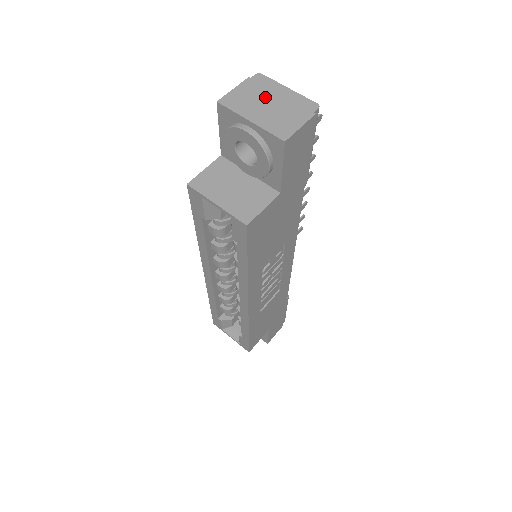
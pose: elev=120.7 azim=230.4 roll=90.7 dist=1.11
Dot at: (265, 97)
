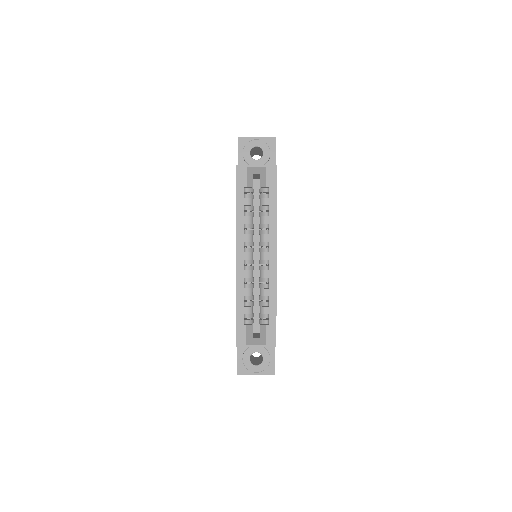
Dot at: occluded
